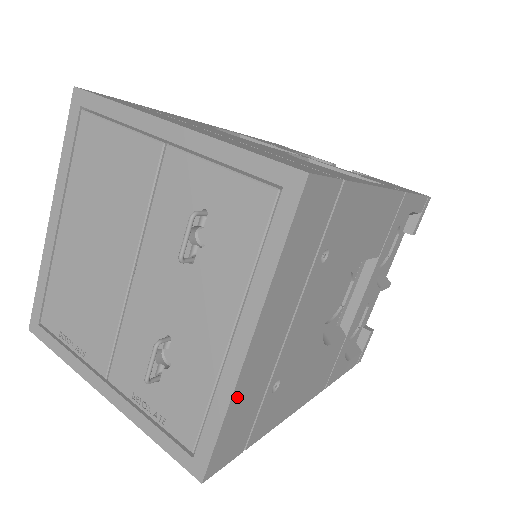
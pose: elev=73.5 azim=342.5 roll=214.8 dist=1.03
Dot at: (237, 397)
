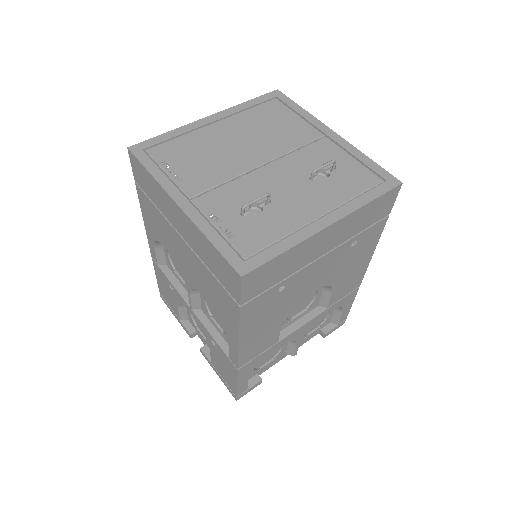
Dot at: (297, 249)
